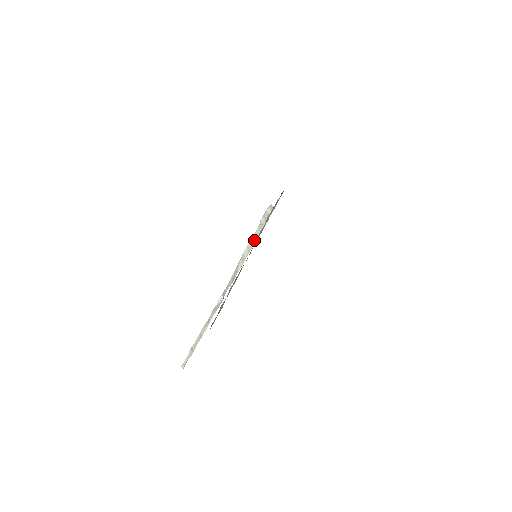
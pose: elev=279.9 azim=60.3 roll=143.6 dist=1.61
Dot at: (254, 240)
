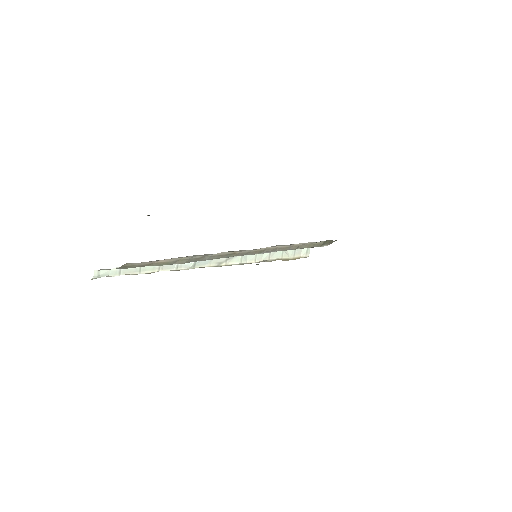
Dot at: (268, 257)
